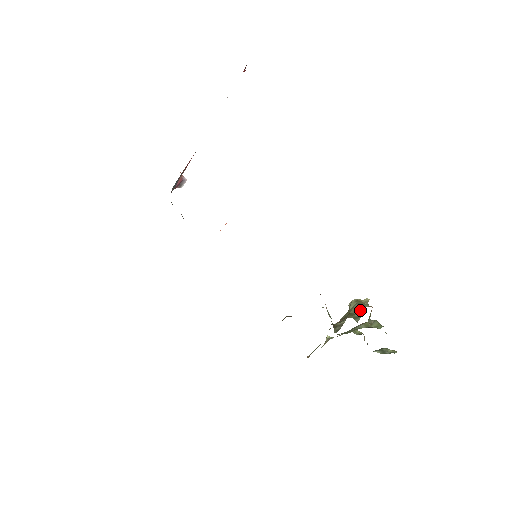
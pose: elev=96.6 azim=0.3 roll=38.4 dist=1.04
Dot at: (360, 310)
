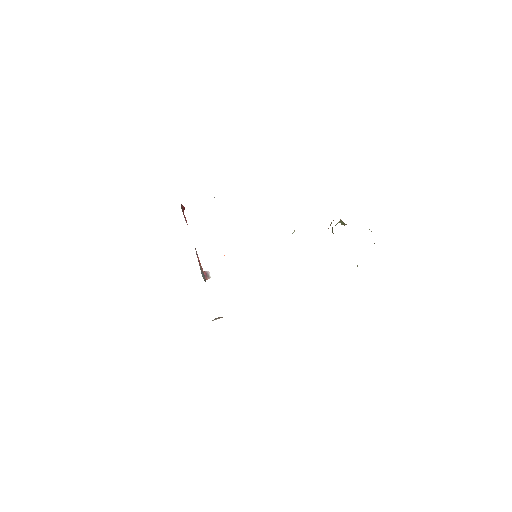
Dot at: (330, 224)
